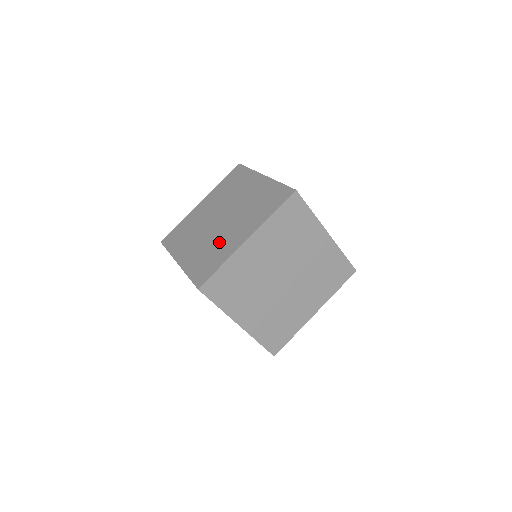
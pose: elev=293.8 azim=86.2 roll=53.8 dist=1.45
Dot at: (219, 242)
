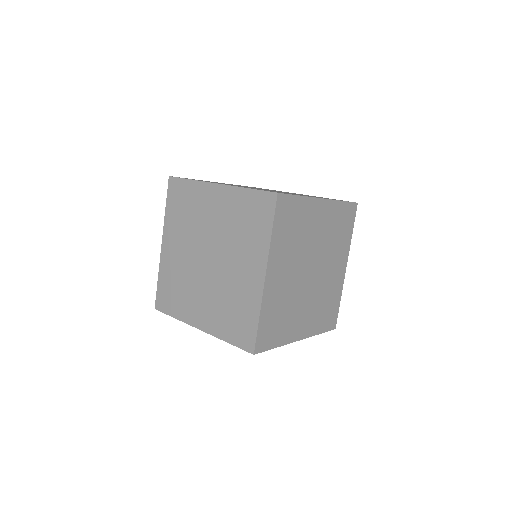
Dot at: (231, 290)
